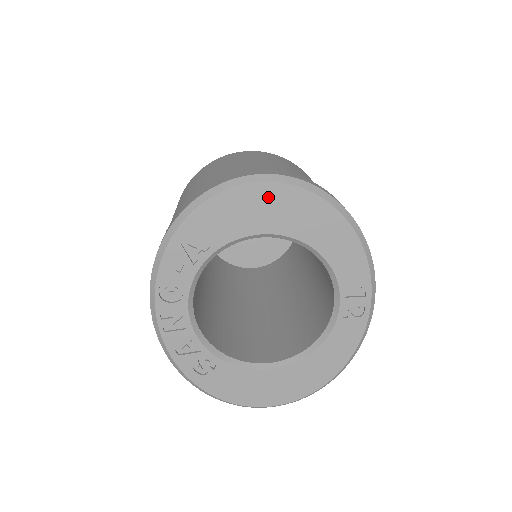
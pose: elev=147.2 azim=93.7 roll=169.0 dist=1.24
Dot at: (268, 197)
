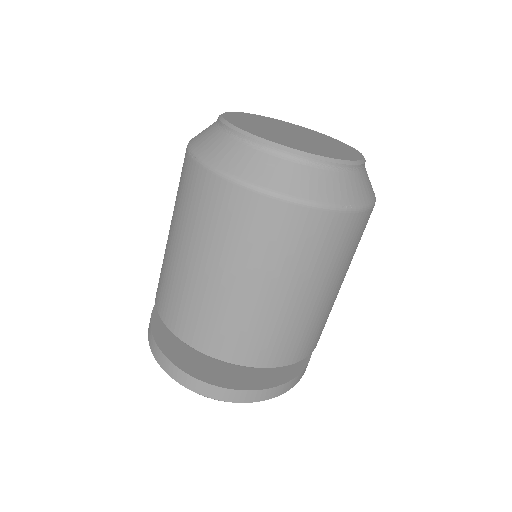
Dot at: occluded
